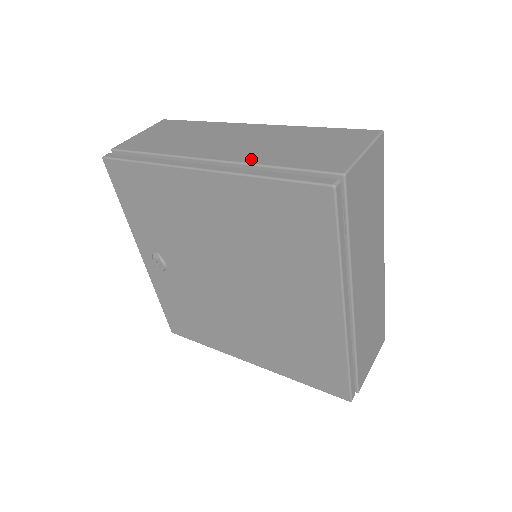
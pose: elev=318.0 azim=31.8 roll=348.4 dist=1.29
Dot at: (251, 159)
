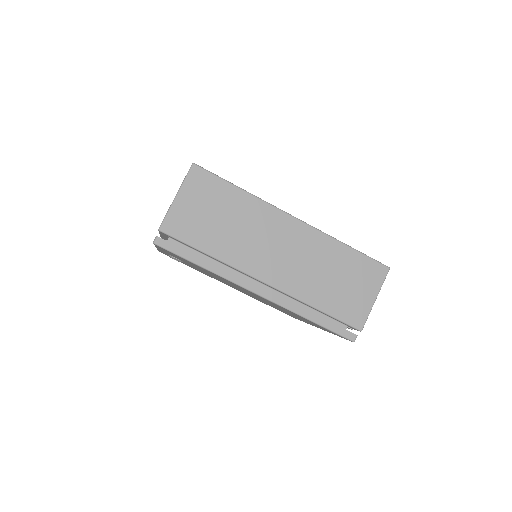
Dot at: (299, 293)
